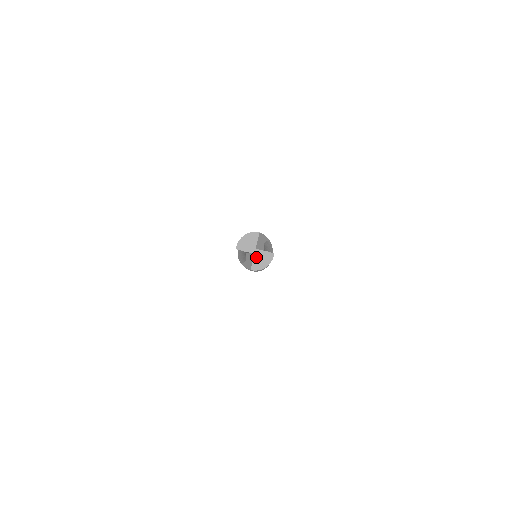
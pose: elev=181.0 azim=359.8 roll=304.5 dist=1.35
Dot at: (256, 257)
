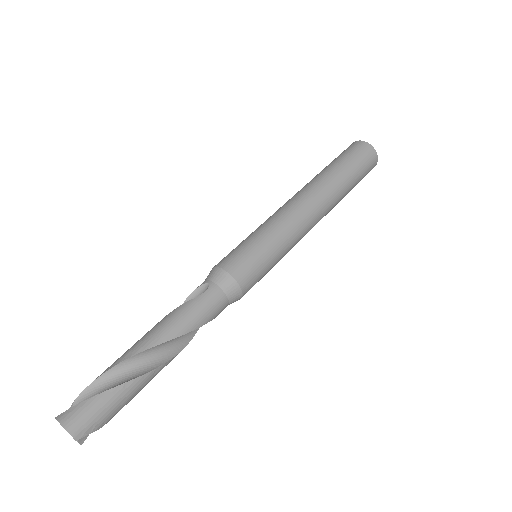
Dot at: occluded
